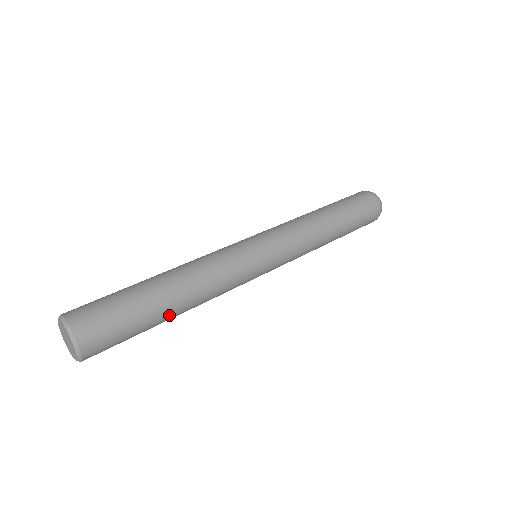
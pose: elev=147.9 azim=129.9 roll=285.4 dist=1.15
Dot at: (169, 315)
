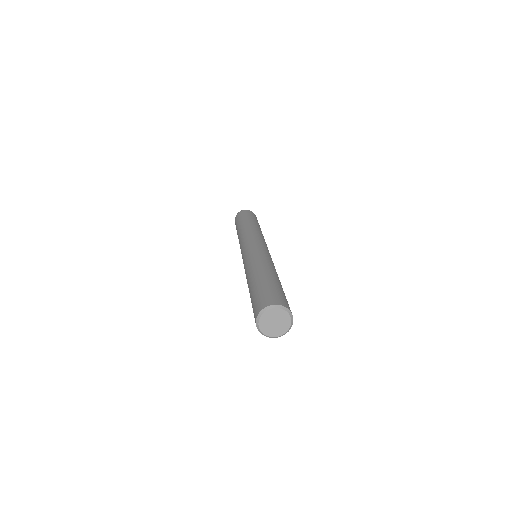
Dot at: (279, 281)
